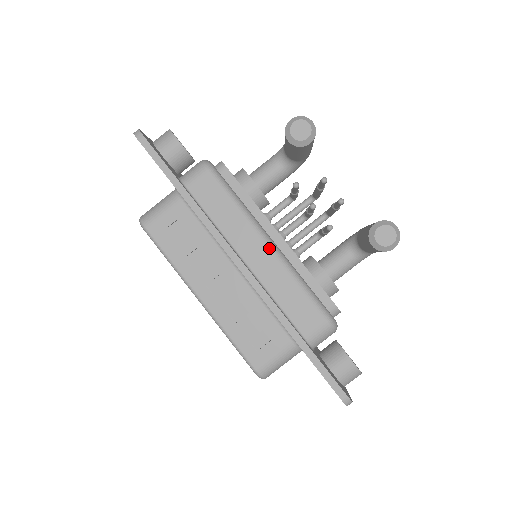
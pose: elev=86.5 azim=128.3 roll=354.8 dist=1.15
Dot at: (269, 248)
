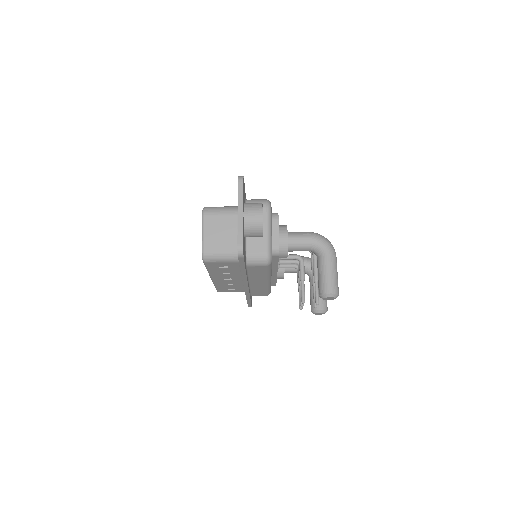
Dot at: (267, 283)
